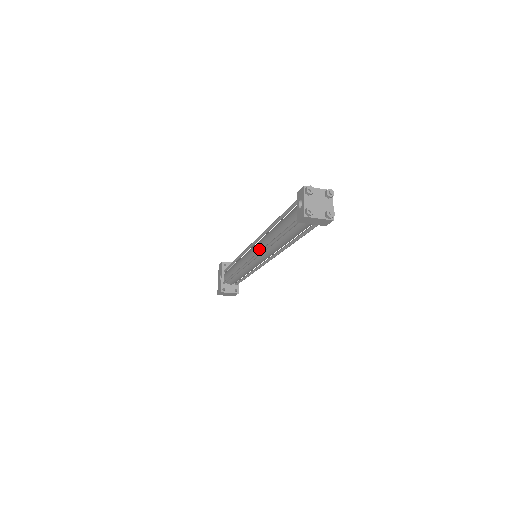
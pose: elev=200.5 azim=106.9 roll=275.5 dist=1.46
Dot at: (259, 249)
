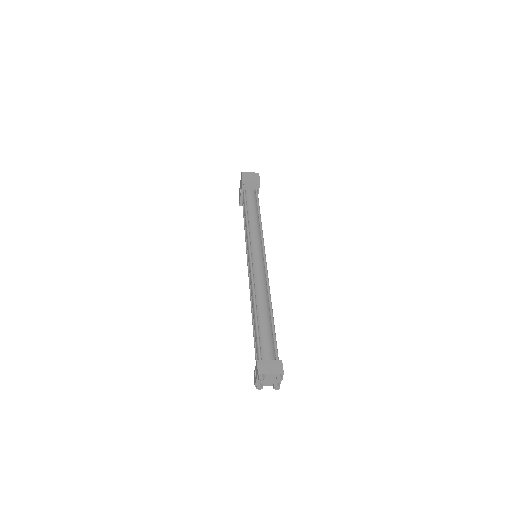
Dot at: (250, 284)
